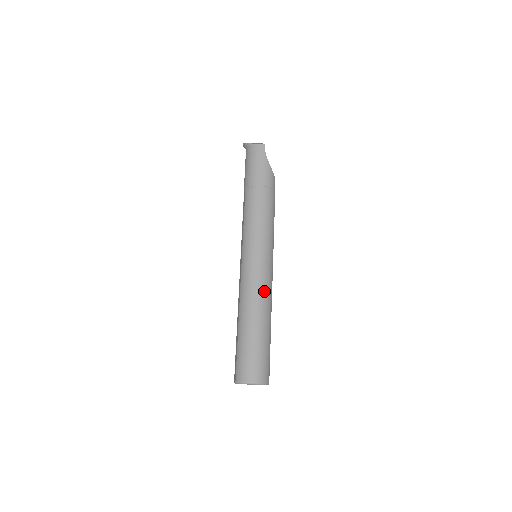
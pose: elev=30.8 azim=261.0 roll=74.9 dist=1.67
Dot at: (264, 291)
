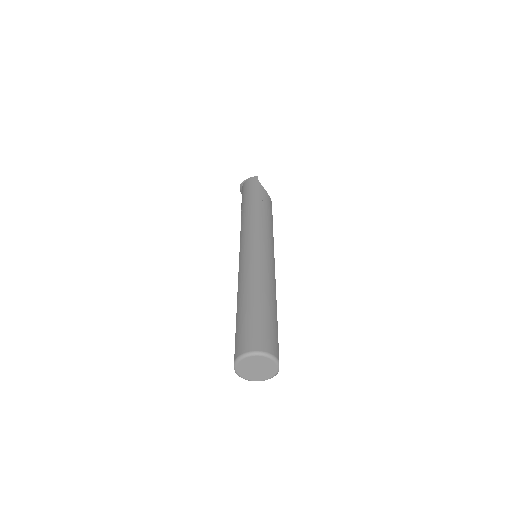
Dot at: (264, 271)
